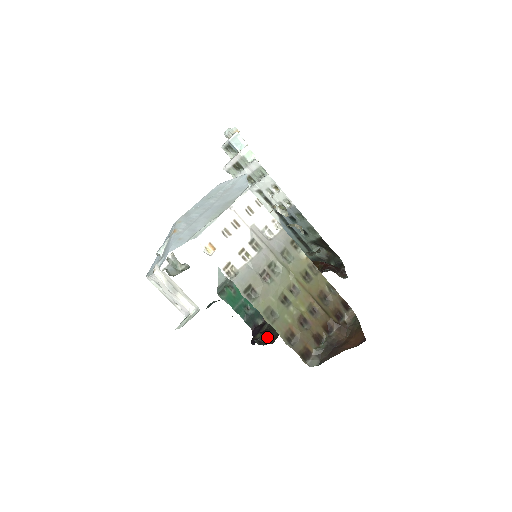
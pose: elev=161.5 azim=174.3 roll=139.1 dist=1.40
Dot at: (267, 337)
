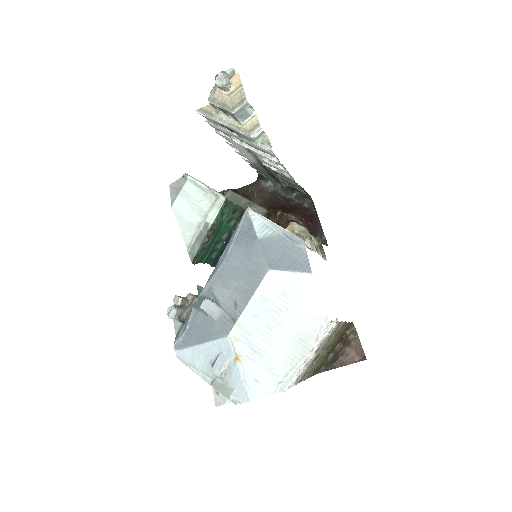
Dot at: occluded
